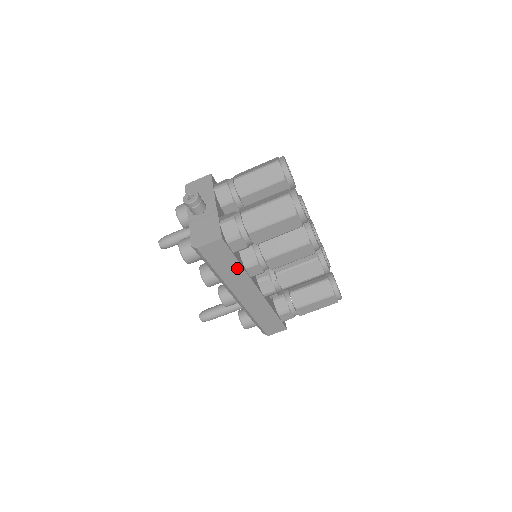
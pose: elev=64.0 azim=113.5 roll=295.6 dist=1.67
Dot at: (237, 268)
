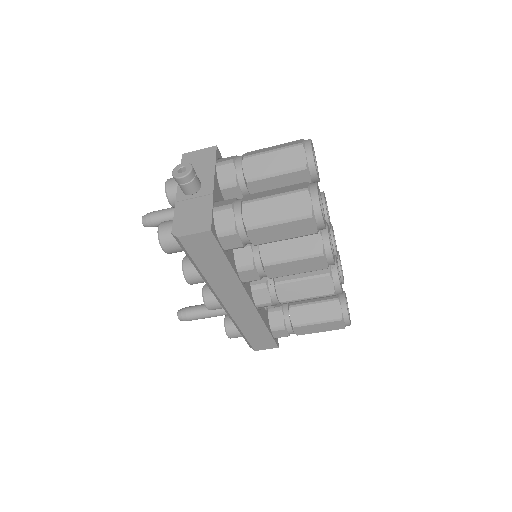
Dot at: (226, 270)
